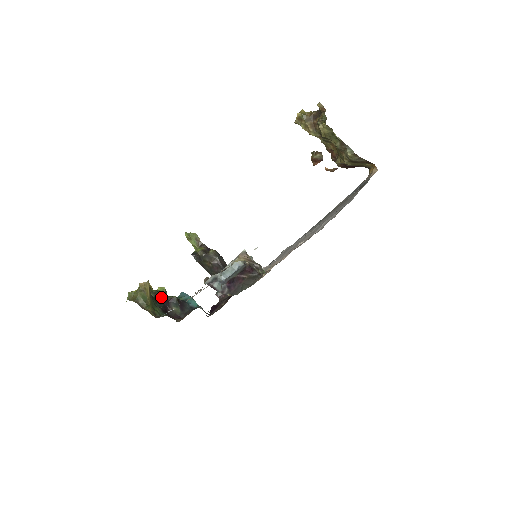
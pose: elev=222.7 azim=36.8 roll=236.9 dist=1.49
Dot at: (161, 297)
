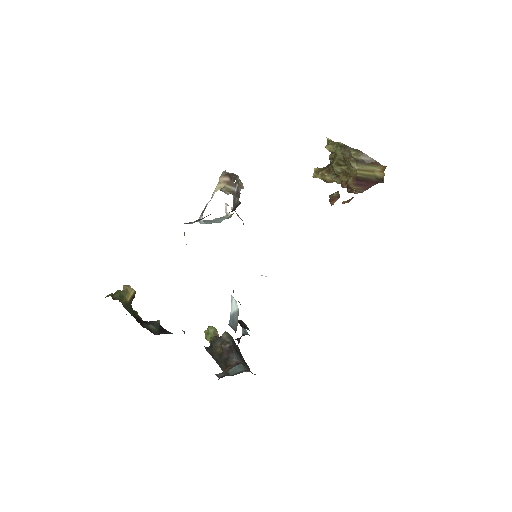
Dot at: occluded
